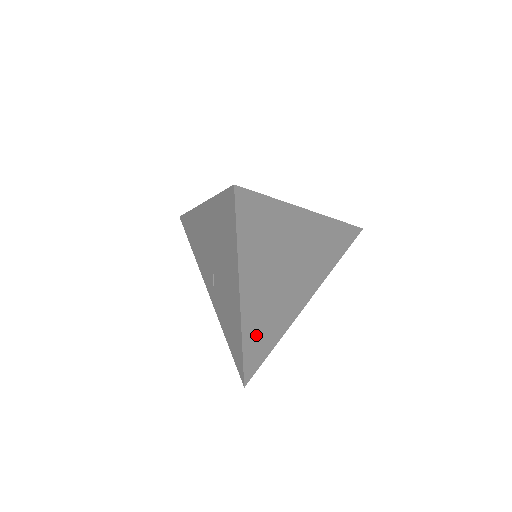
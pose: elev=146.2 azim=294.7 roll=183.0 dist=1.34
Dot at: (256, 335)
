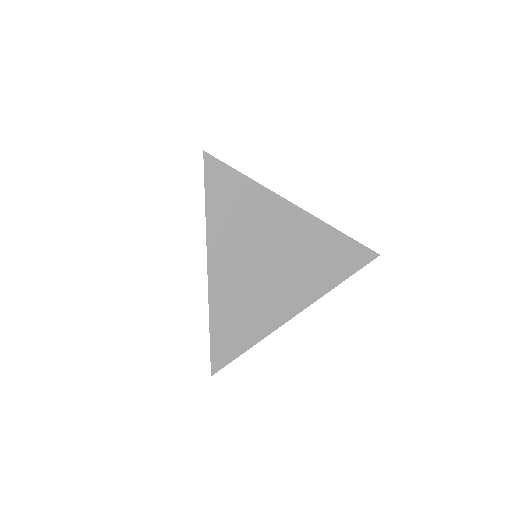
Dot at: (228, 319)
